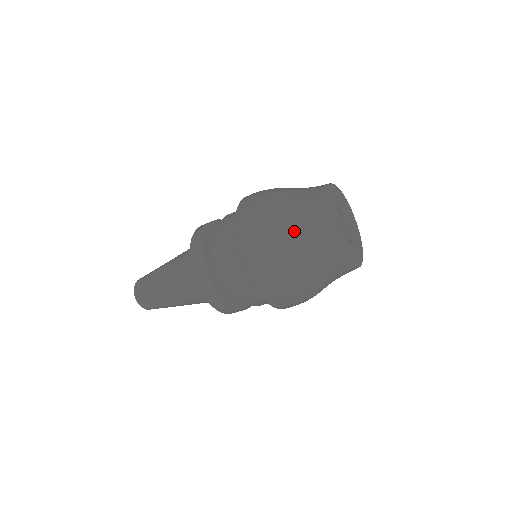
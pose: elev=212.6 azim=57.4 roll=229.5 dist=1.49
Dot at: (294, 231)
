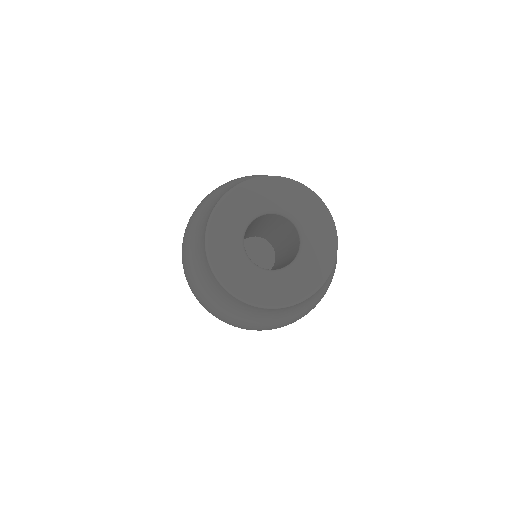
Dot at: (253, 317)
